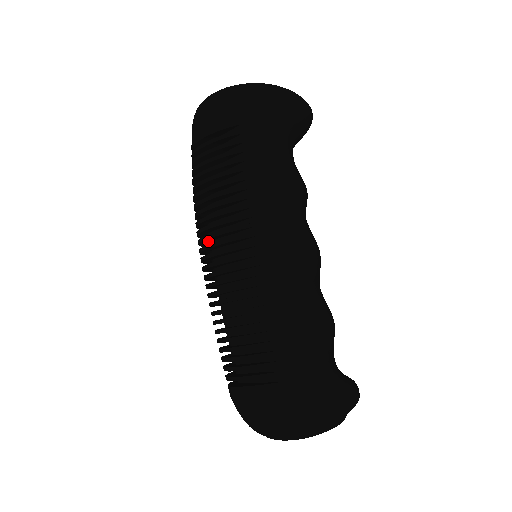
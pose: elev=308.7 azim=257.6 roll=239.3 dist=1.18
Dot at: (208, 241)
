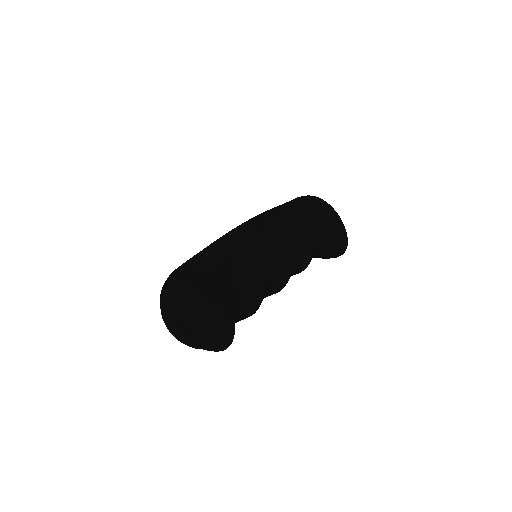
Dot at: occluded
